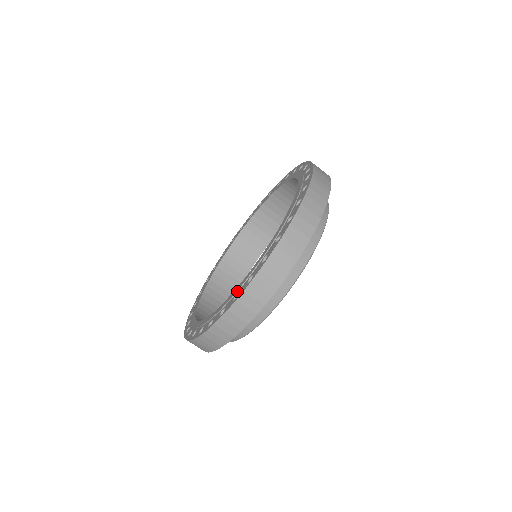
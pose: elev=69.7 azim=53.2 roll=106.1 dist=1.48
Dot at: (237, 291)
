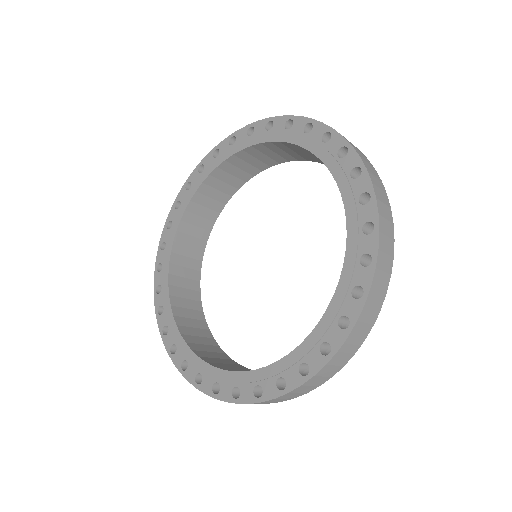
Dot at: (202, 372)
